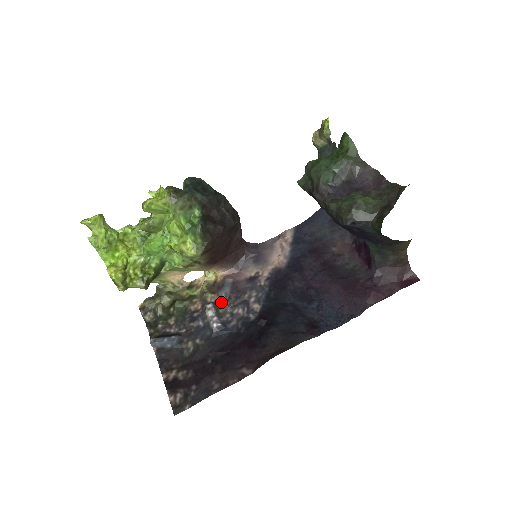
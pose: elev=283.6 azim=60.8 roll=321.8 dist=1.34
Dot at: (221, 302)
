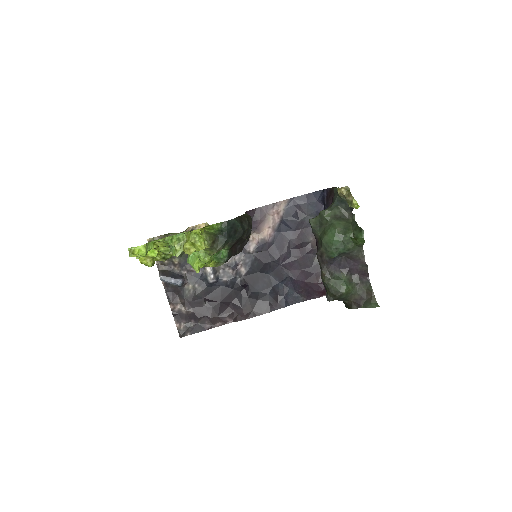
Dot at: occluded
